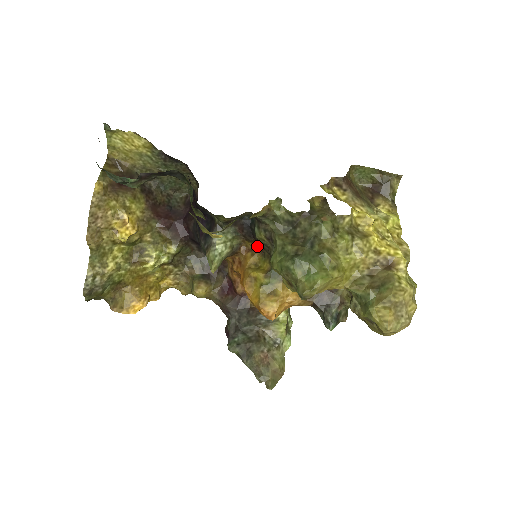
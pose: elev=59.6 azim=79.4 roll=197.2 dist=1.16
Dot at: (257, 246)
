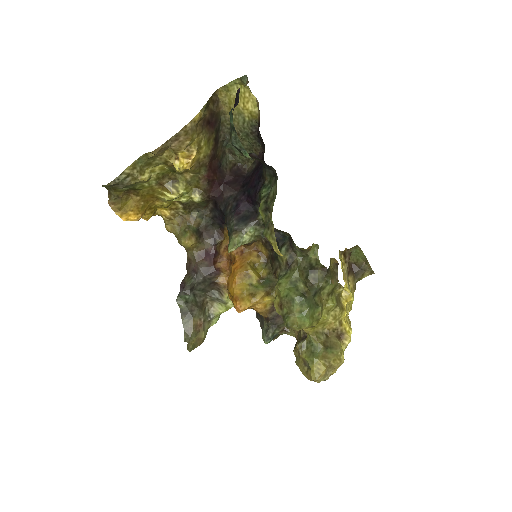
Dot at: (267, 254)
